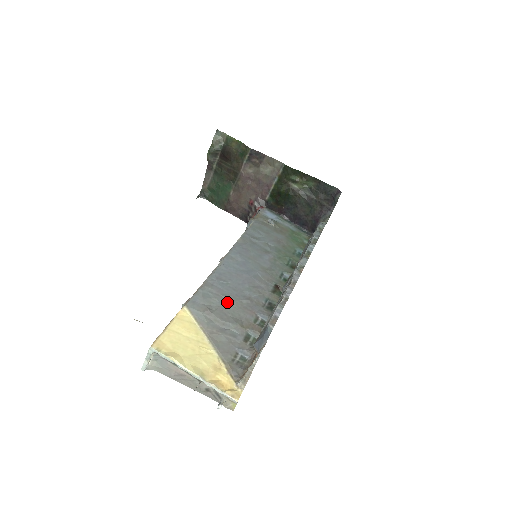
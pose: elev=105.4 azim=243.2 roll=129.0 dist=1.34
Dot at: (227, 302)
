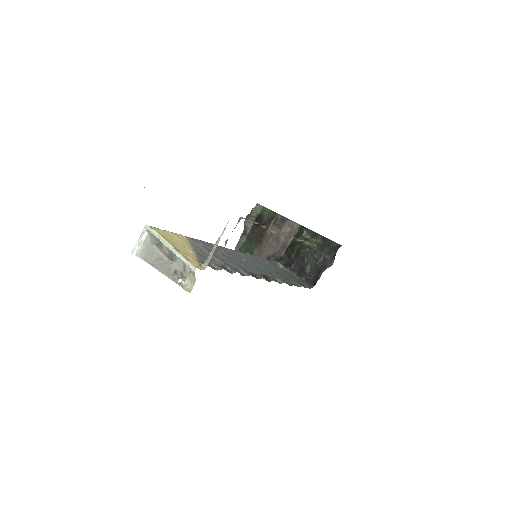
Dot at: (219, 254)
